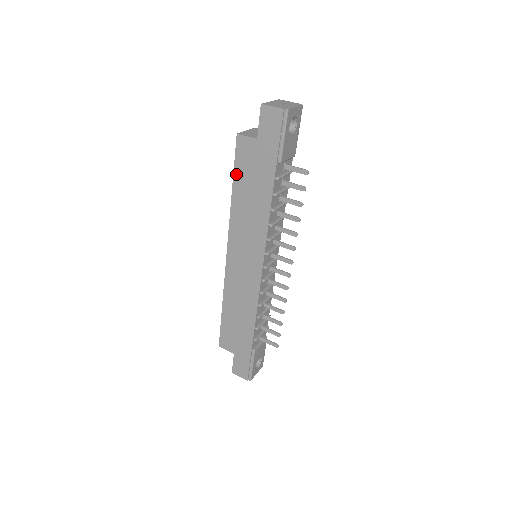
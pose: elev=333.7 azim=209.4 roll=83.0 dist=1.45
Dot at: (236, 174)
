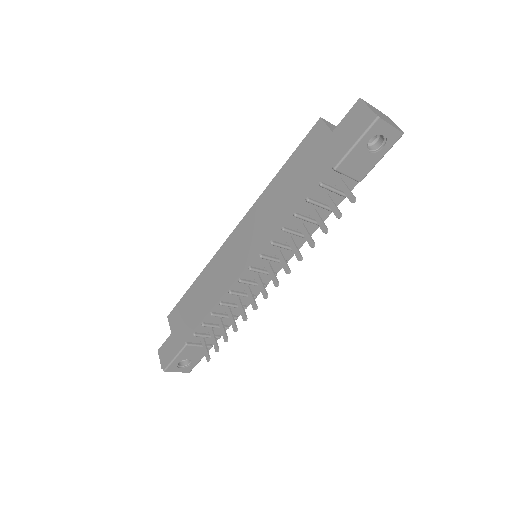
Dot at: (293, 157)
